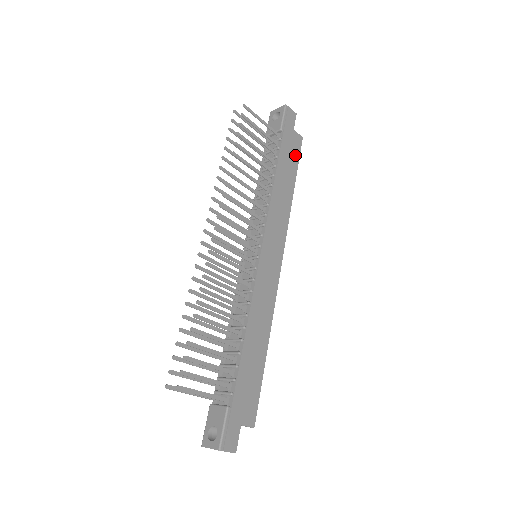
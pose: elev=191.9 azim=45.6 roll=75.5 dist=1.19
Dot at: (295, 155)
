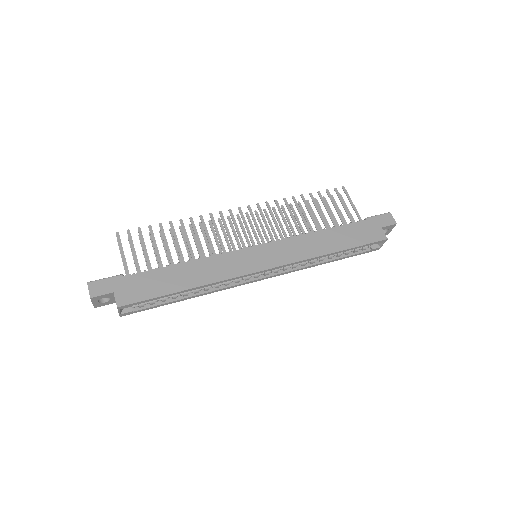
Dot at: (364, 239)
